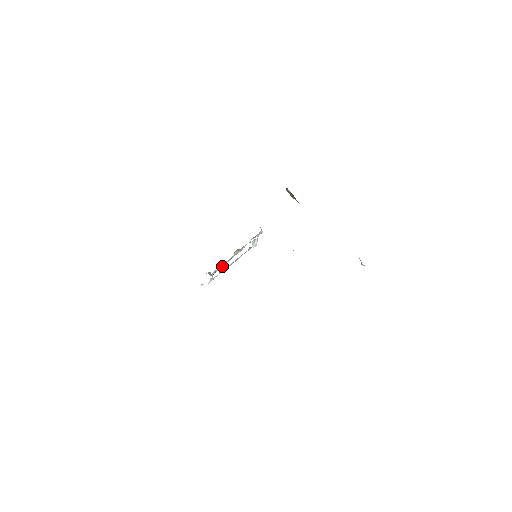
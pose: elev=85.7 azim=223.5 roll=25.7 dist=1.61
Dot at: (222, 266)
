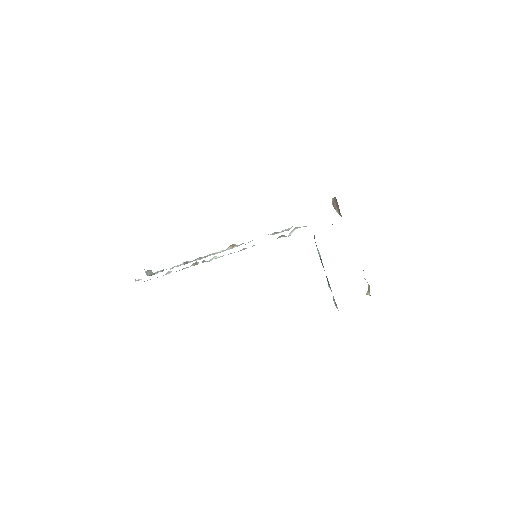
Dot at: occluded
